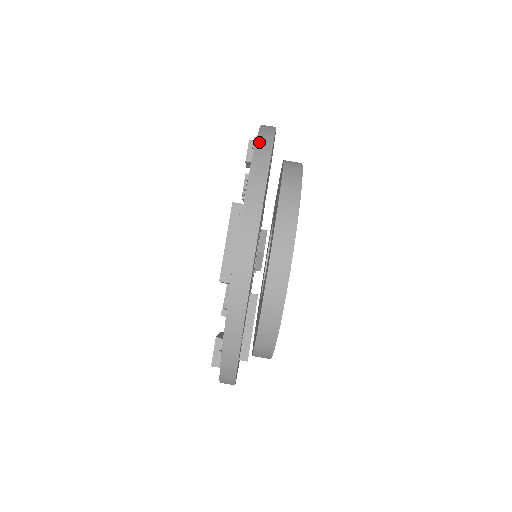
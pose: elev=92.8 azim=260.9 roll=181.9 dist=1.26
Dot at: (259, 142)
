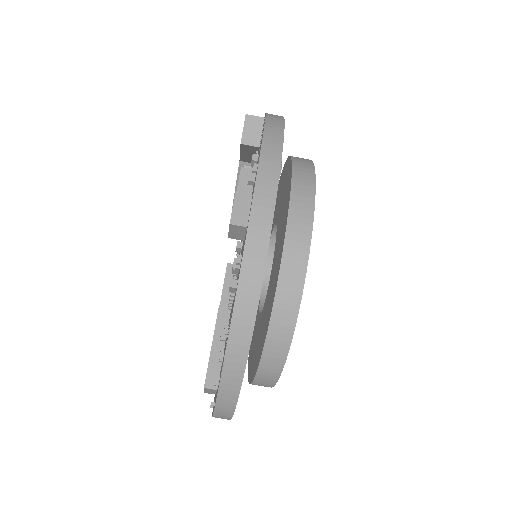
Dot at: (228, 362)
